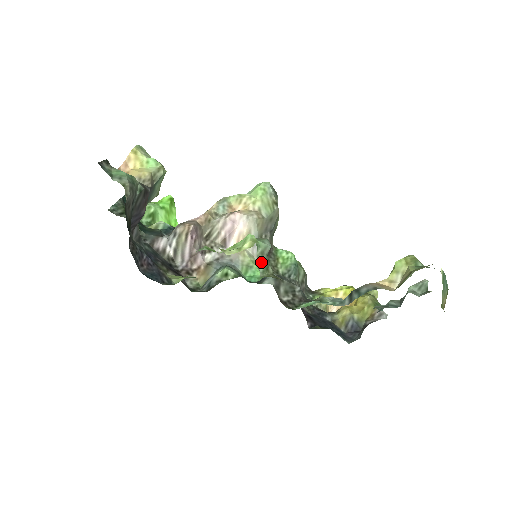
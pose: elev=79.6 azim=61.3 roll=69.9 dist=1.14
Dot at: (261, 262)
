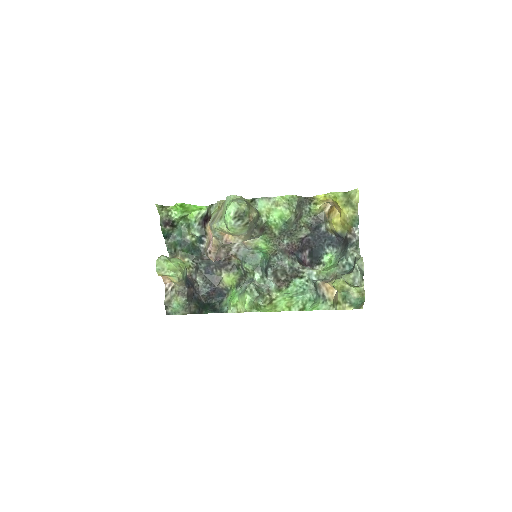
Dot at: (259, 299)
